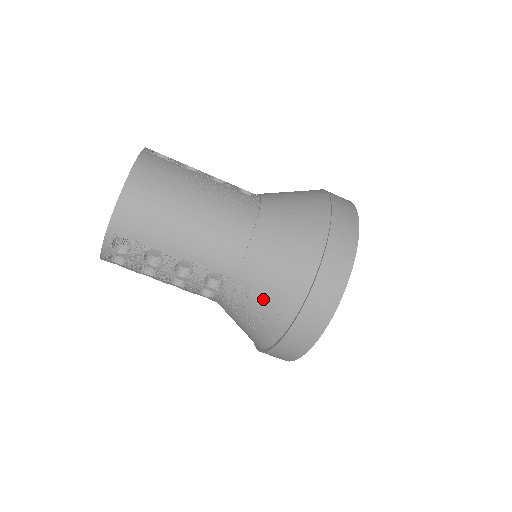
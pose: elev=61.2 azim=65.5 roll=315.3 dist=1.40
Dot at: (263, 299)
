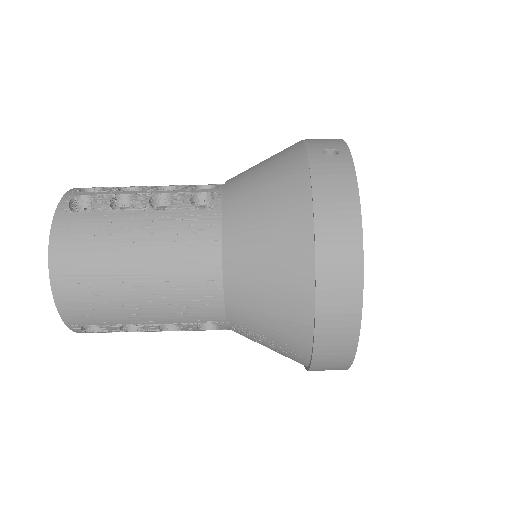
Dot at: (267, 340)
